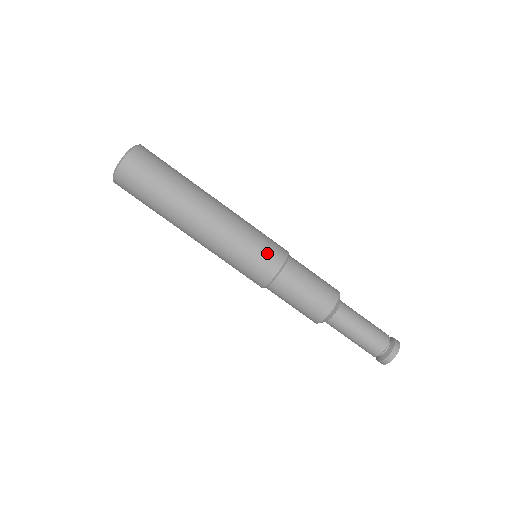
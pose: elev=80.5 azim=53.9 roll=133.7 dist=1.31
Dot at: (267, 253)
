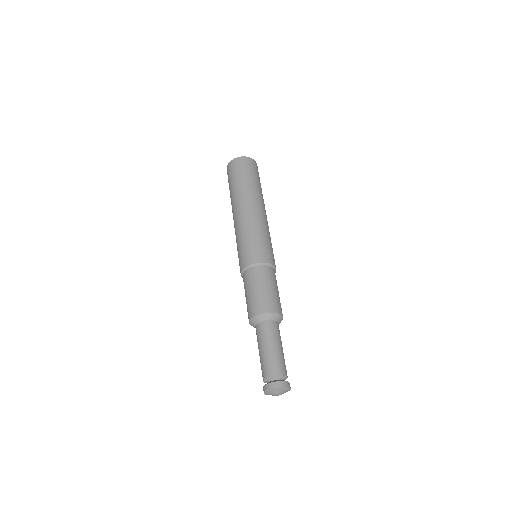
Dot at: (255, 250)
